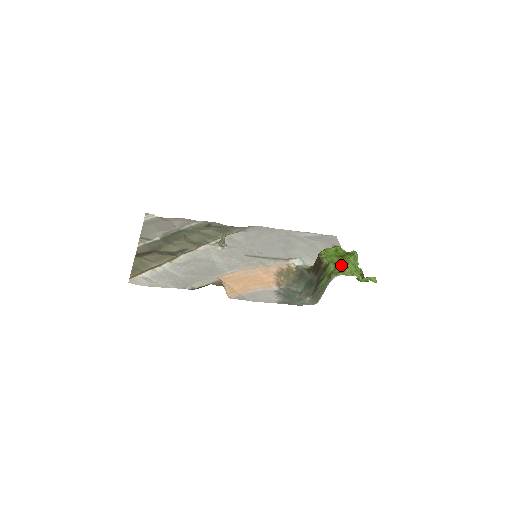
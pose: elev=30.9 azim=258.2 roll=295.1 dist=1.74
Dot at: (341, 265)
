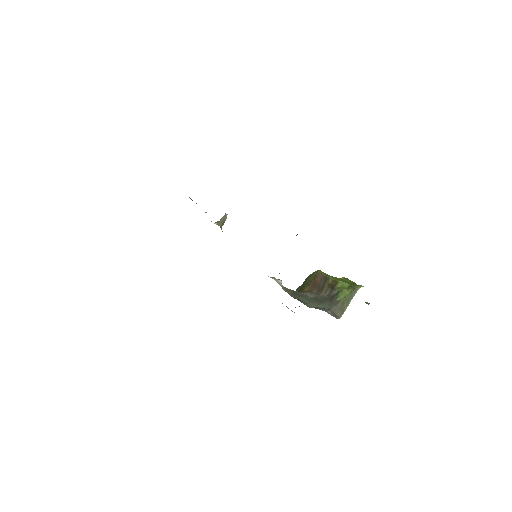
Dot at: (350, 282)
